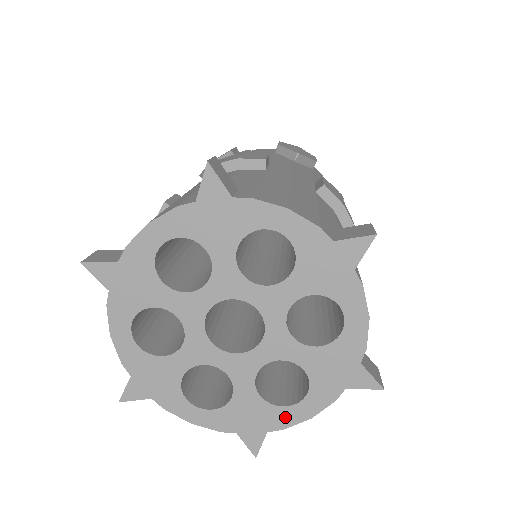
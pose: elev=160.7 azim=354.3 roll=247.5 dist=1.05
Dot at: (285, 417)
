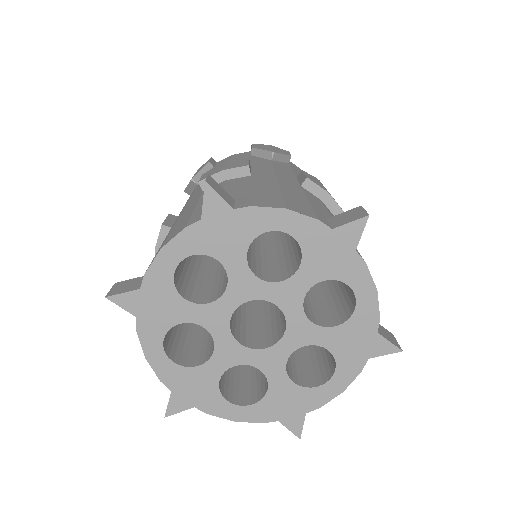
Dot at: (219, 407)
